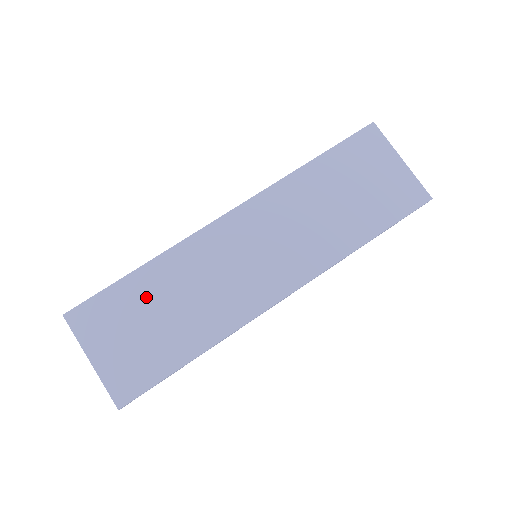
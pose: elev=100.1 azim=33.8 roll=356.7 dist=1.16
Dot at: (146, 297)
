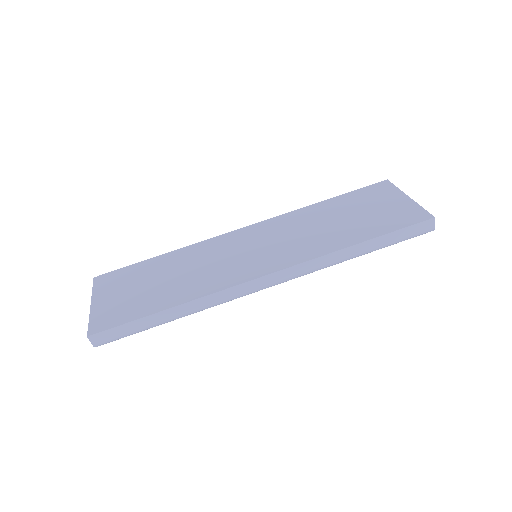
Dot at: (155, 270)
